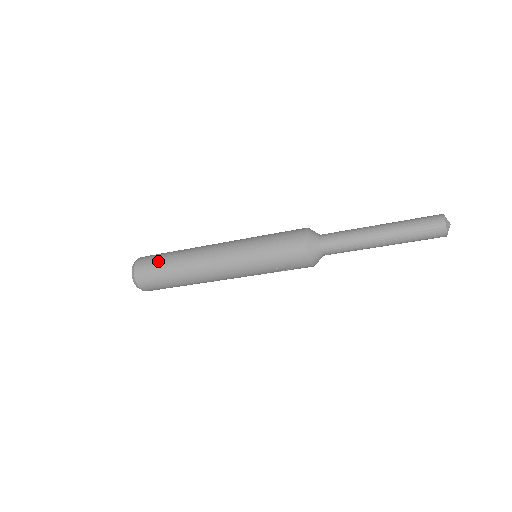
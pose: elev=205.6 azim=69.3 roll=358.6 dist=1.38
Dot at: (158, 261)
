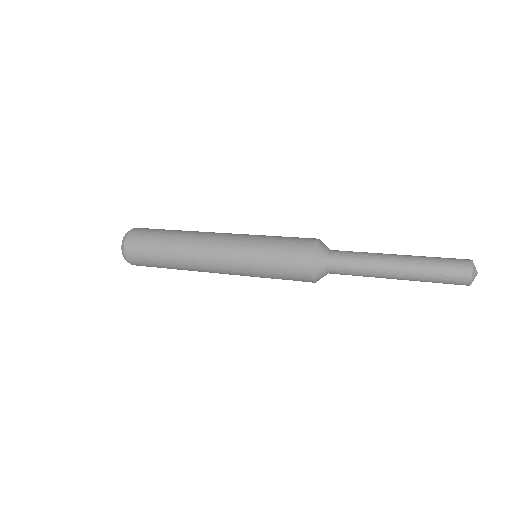
Dot at: (149, 246)
